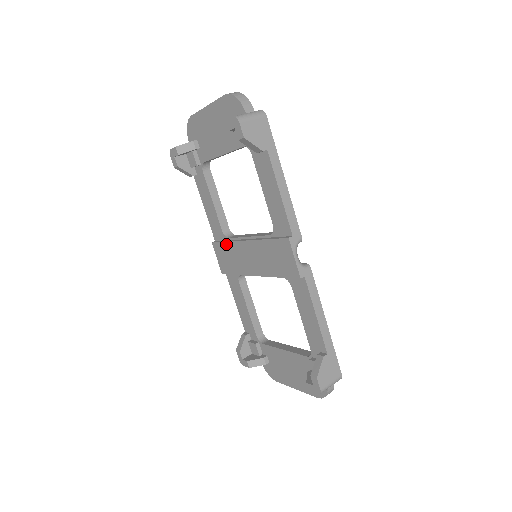
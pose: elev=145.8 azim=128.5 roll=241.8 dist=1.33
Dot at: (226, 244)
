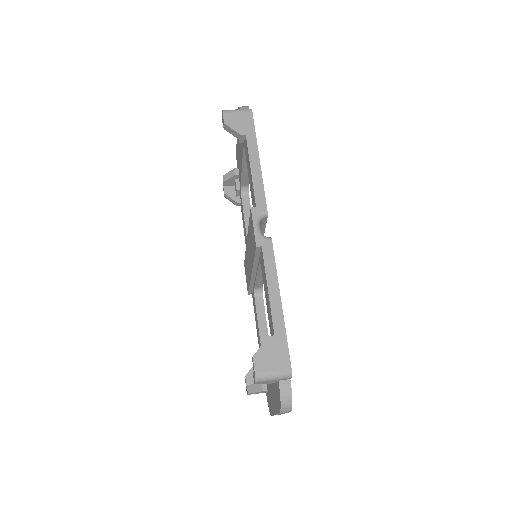
Dot at: (245, 256)
